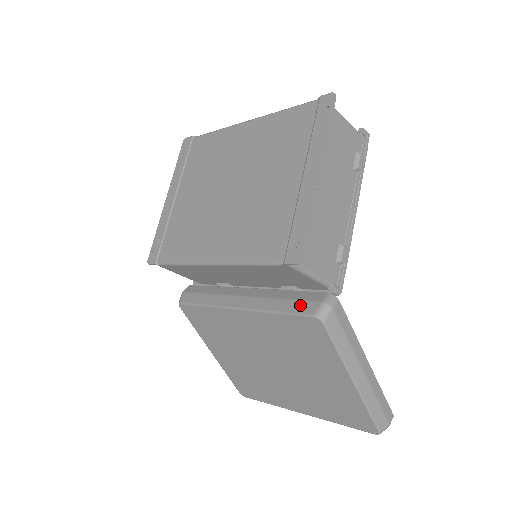
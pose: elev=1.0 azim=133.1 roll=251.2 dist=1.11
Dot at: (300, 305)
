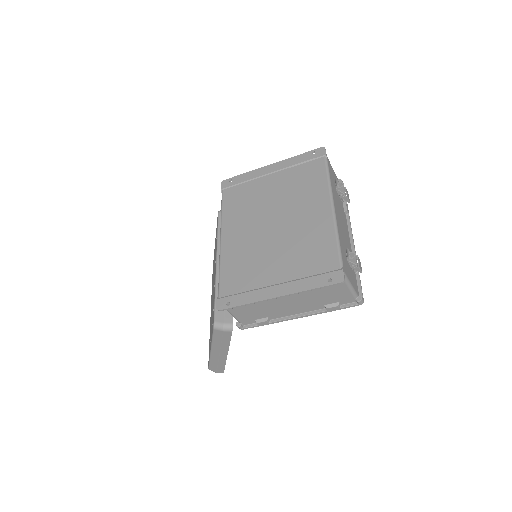
Dot at: occluded
